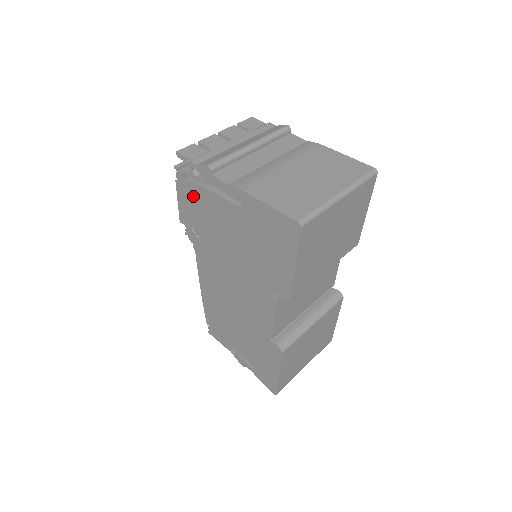
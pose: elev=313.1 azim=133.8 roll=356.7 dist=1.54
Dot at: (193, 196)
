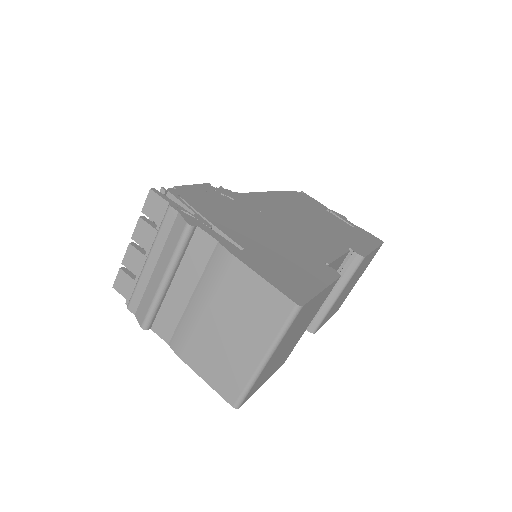
Dot at: occluded
